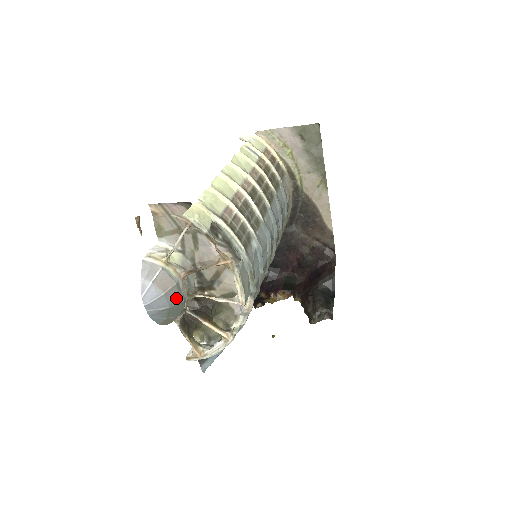
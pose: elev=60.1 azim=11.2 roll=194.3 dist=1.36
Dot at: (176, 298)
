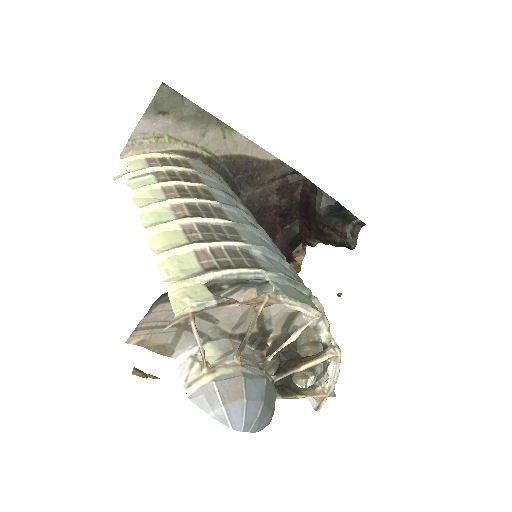
Dot at: (258, 387)
